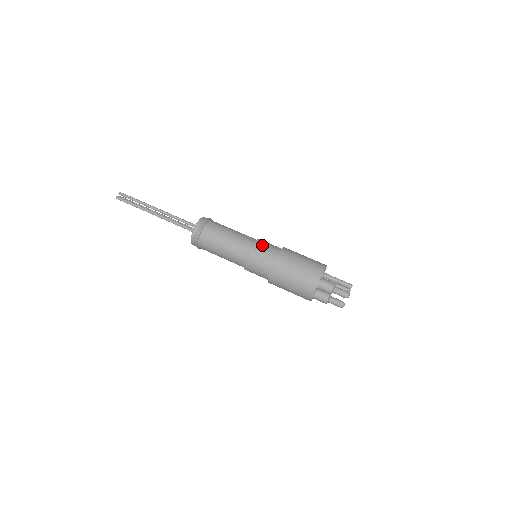
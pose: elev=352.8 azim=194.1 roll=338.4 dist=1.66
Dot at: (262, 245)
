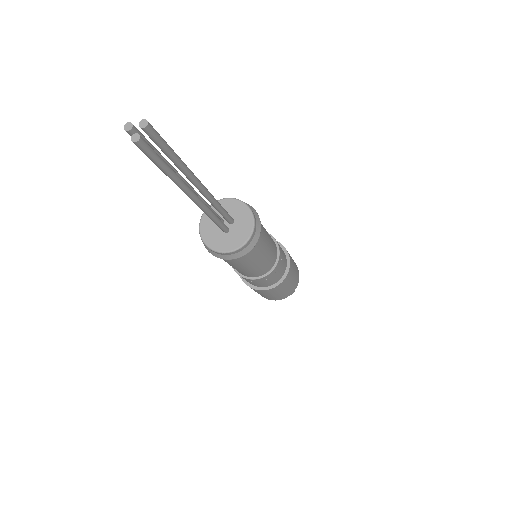
Dot at: (282, 256)
